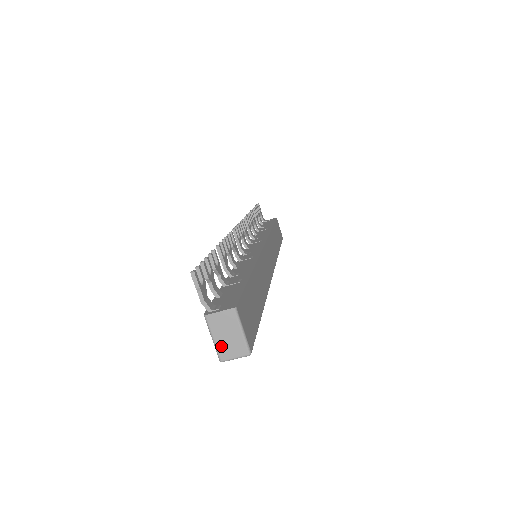
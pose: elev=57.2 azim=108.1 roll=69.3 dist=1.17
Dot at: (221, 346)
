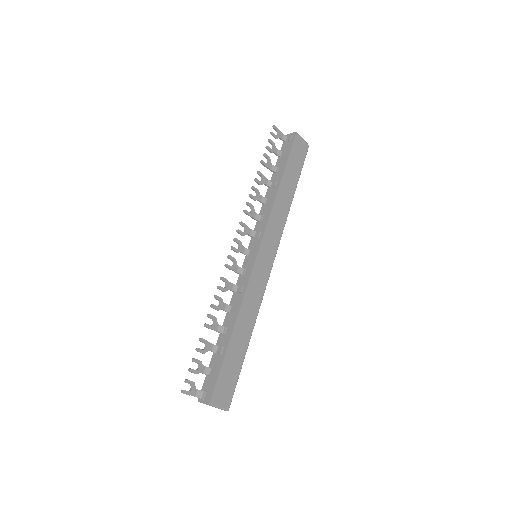
Dot at: occluded
